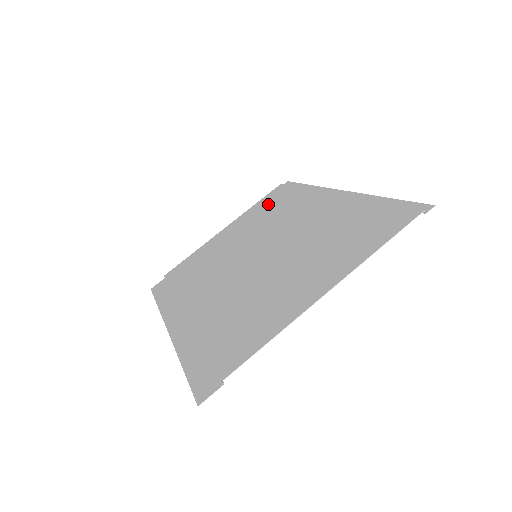
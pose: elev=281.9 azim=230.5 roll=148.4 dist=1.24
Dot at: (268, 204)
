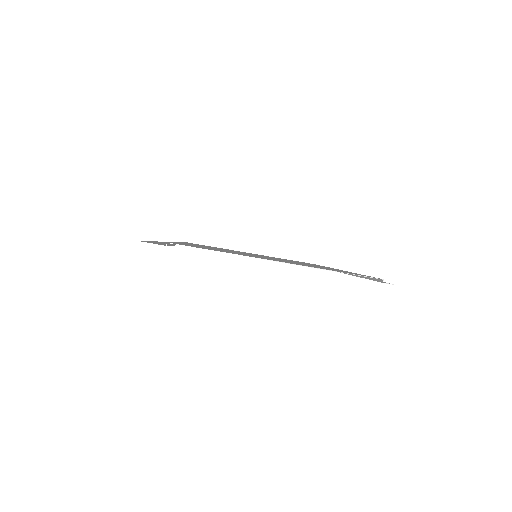
Dot at: occluded
